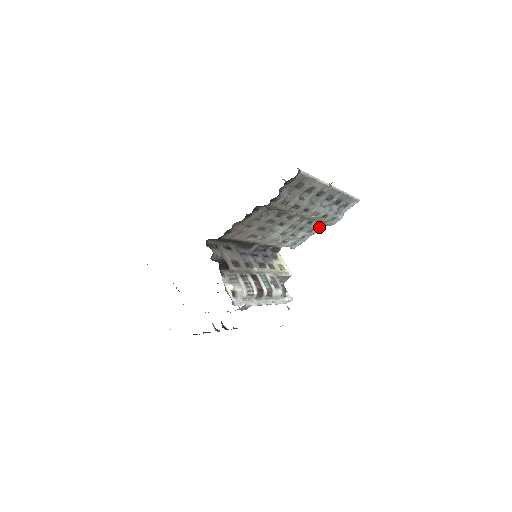
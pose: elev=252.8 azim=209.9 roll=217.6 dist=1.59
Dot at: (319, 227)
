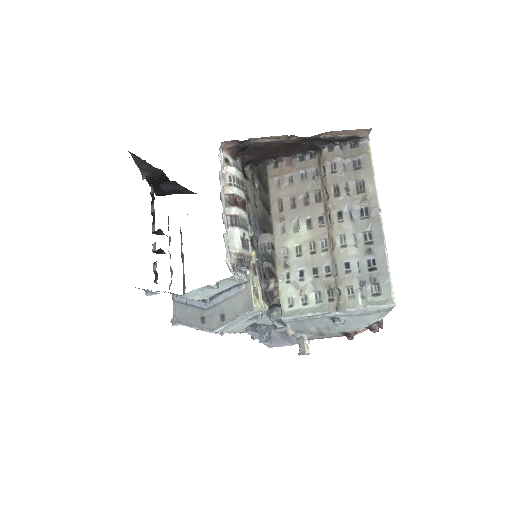
Dot at: (329, 306)
